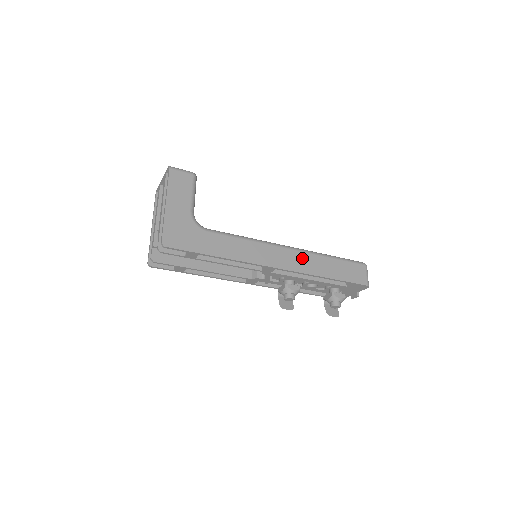
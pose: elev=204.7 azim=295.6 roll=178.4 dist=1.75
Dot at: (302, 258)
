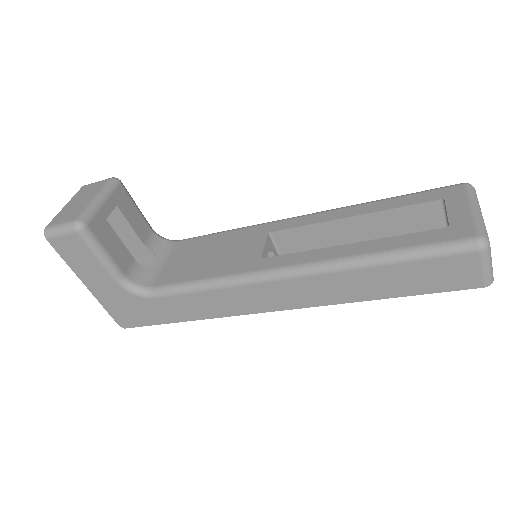
Dot at: (314, 285)
